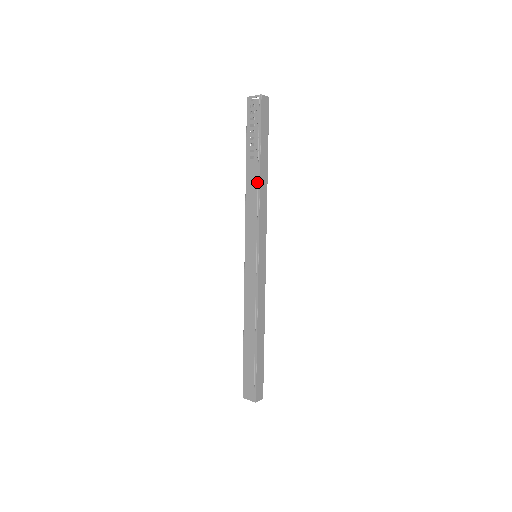
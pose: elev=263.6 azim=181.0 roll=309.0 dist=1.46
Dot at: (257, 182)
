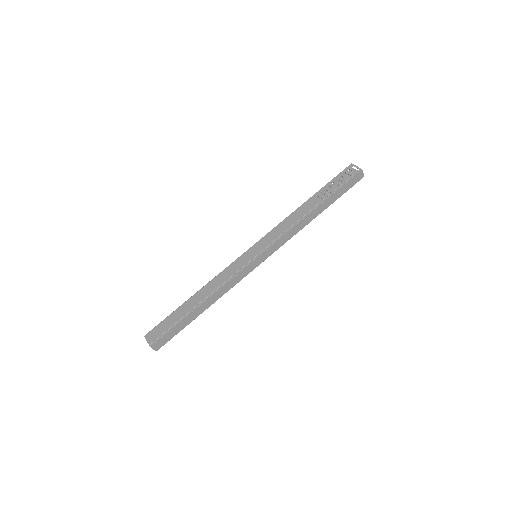
Dot at: (306, 213)
